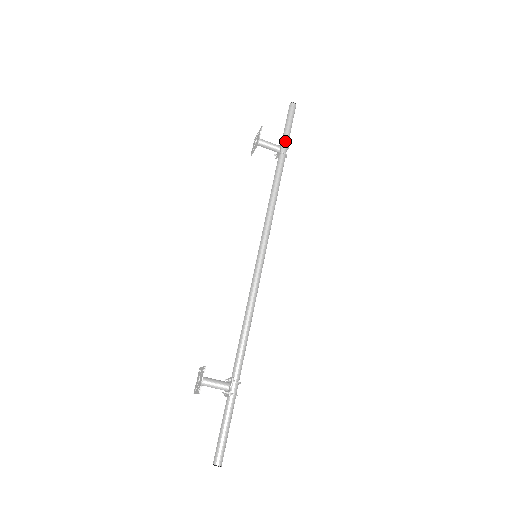
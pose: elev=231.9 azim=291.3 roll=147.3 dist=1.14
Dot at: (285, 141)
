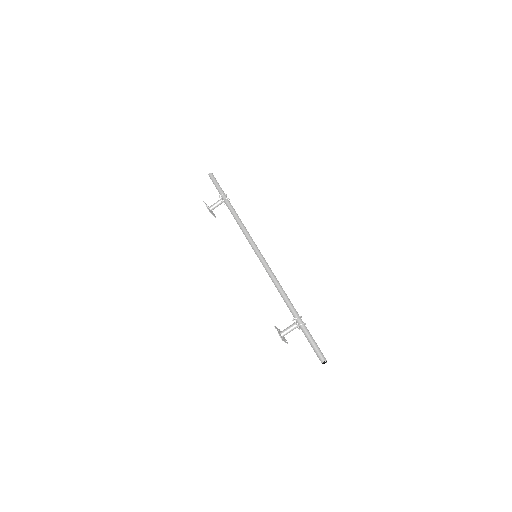
Dot at: (221, 194)
